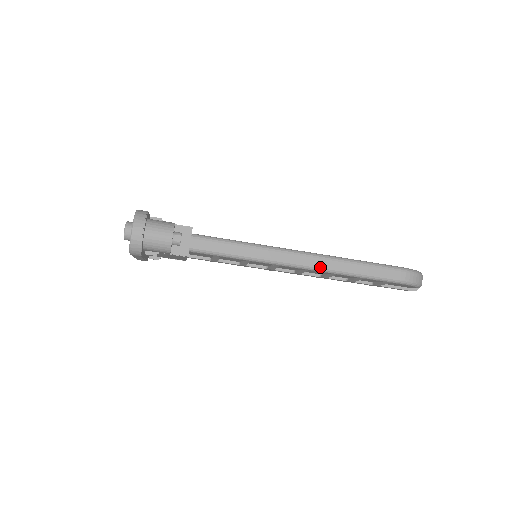
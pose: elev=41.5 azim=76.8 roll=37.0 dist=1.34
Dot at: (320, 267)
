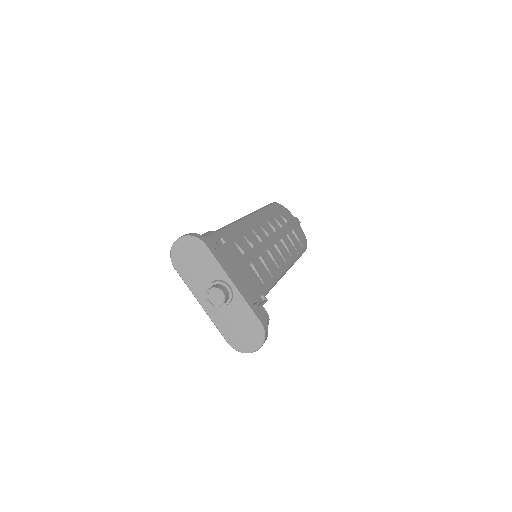
Dot at: occluded
